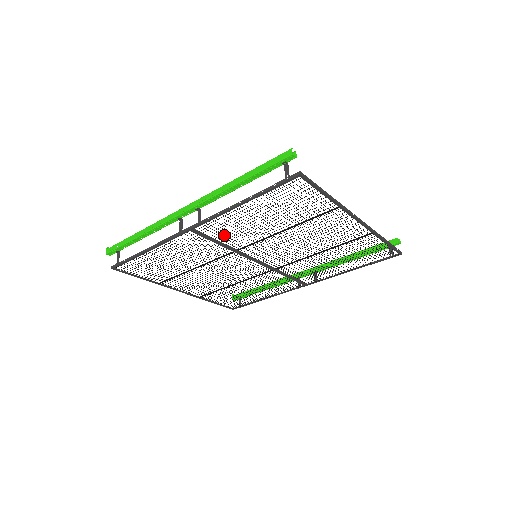
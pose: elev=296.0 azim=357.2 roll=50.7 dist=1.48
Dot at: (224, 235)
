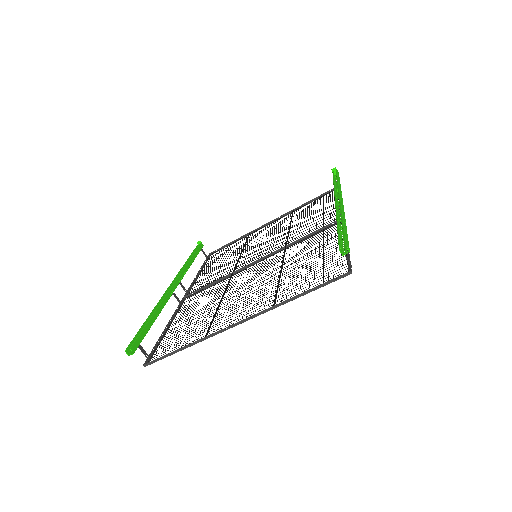
Dot at: (204, 292)
